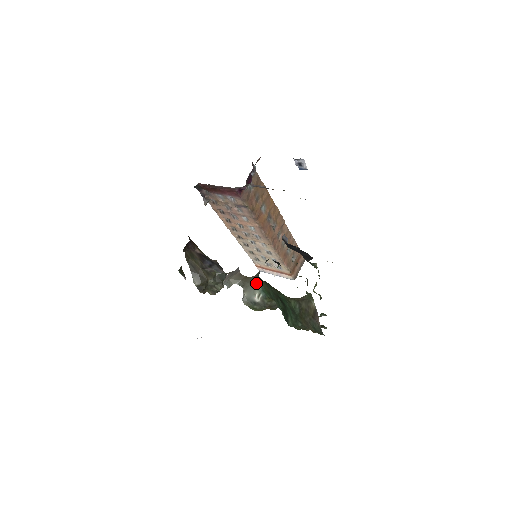
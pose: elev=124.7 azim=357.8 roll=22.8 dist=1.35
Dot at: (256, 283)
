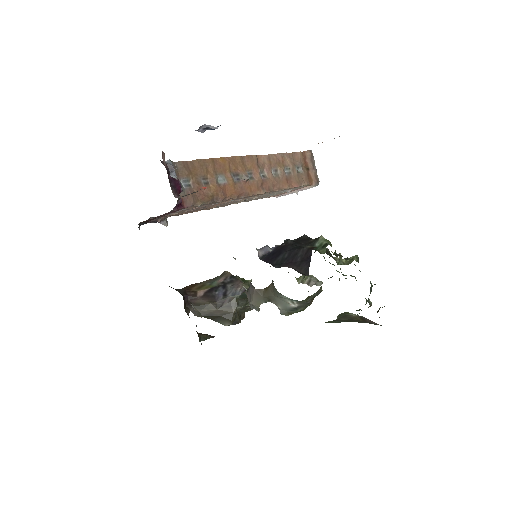
Dot at: (279, 294)
